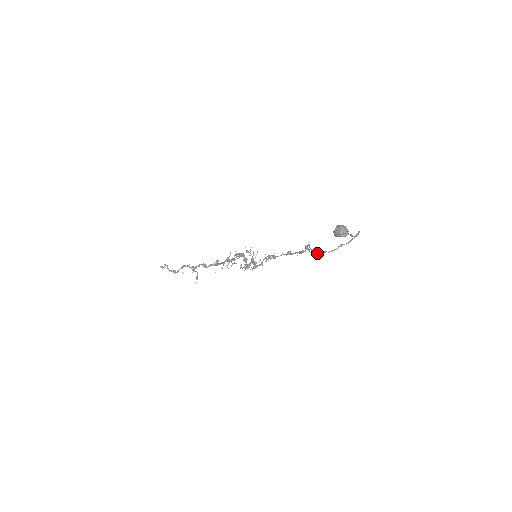
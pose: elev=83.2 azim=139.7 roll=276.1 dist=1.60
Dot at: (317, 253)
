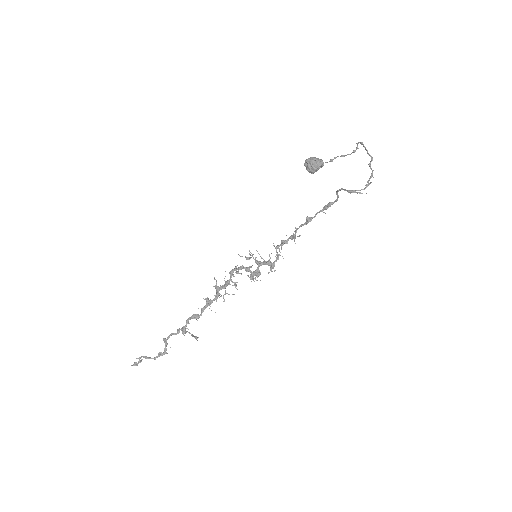
Dot at: (364, 189)
